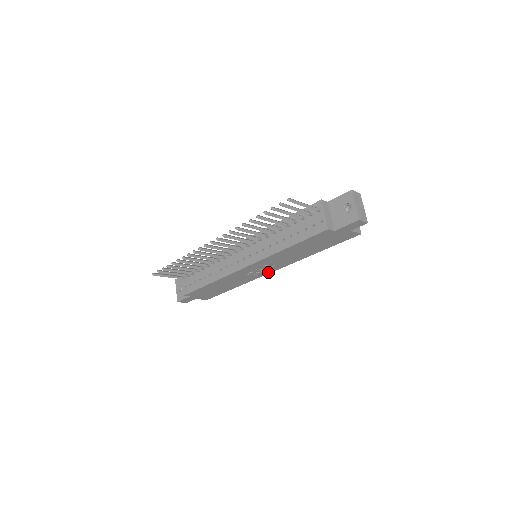
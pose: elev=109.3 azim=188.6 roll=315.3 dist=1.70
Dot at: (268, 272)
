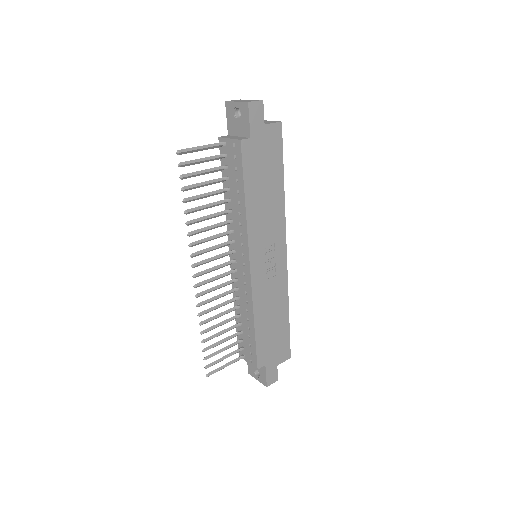
Dot at: (283, 258)
